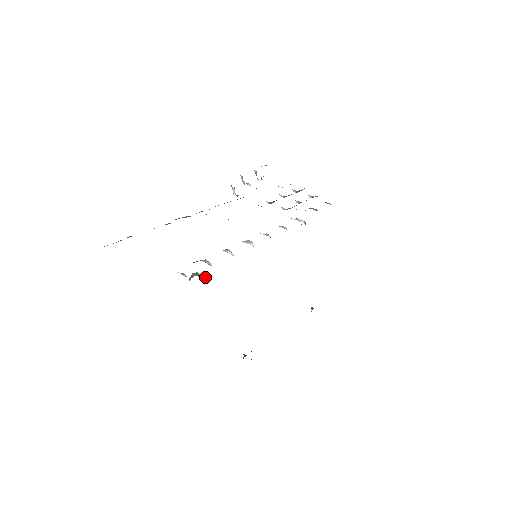
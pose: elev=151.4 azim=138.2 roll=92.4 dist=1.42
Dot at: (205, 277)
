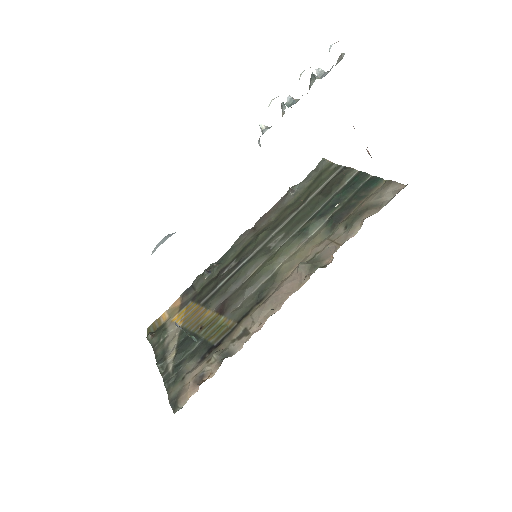
Dot at: occluded
